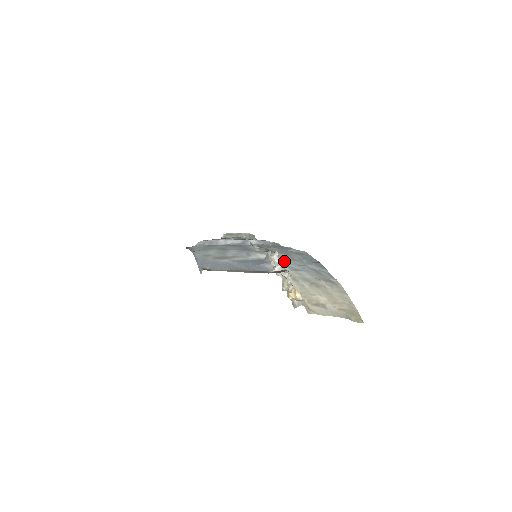
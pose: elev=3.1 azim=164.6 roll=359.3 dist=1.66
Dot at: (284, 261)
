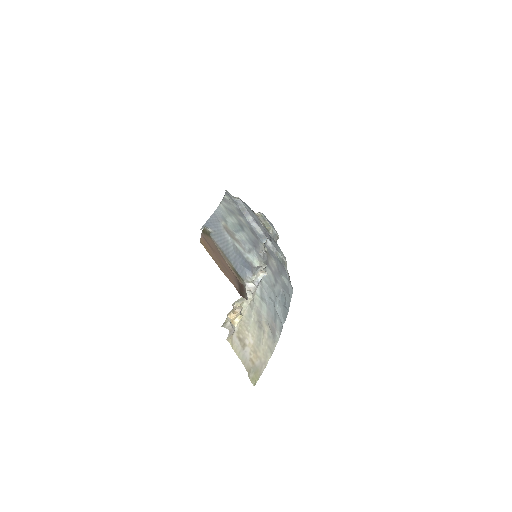
Dot at: (265, 283)
